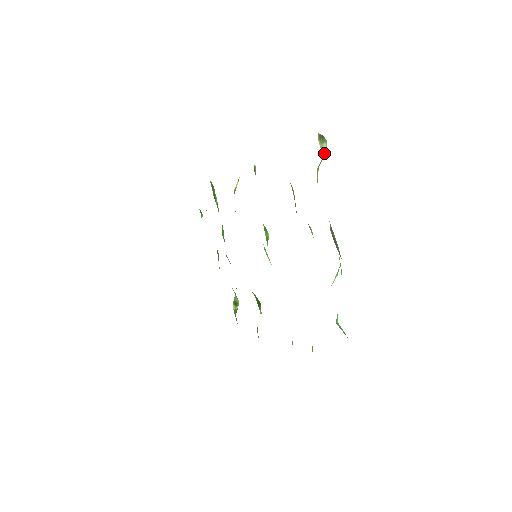
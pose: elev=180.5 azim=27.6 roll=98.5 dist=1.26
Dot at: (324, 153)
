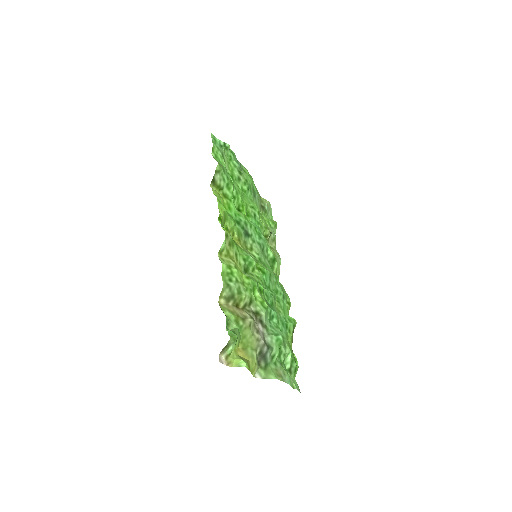
Dot at: (230, 353)
